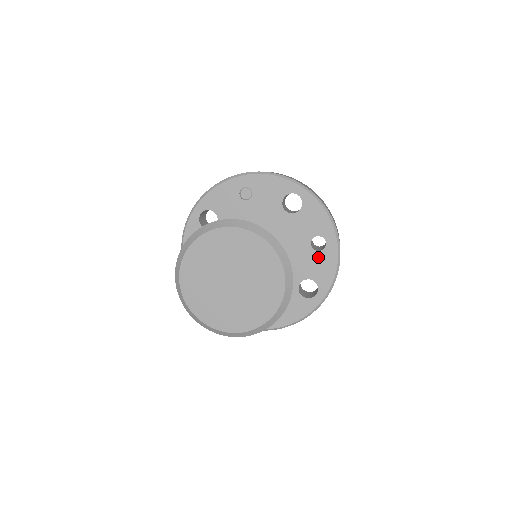
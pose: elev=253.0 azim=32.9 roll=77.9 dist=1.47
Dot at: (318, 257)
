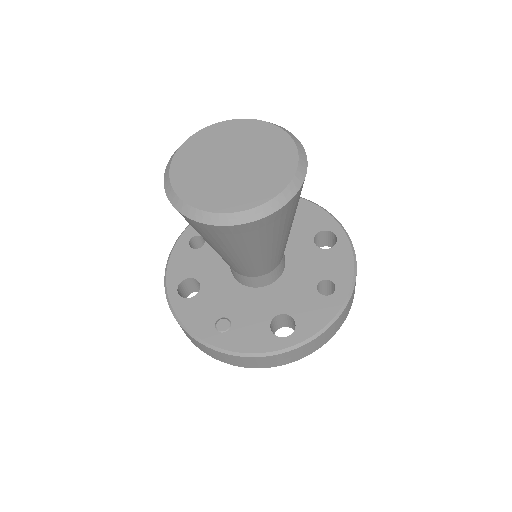
Dot at: (317, 300)
